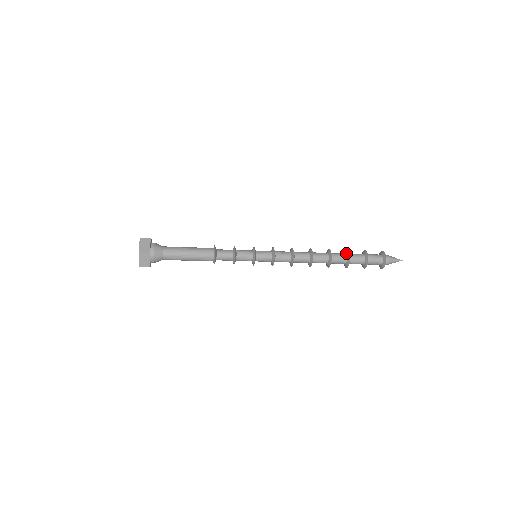
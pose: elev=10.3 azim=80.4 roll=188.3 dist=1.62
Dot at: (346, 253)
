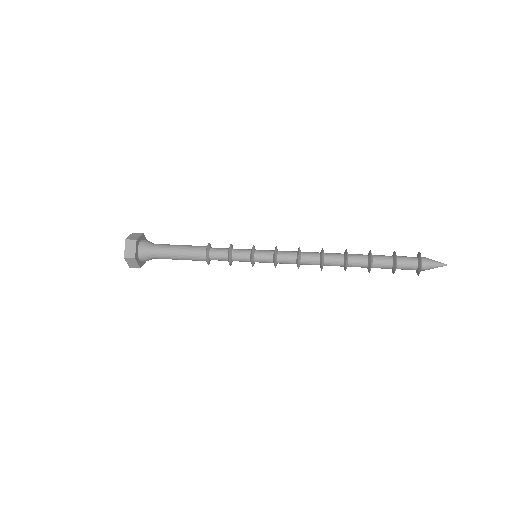
Dot at: (368, 264)
